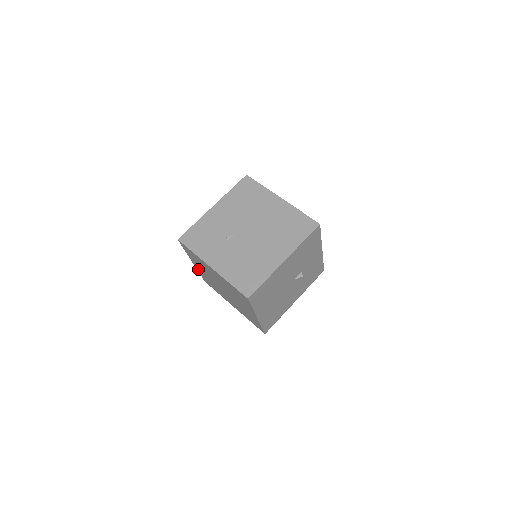
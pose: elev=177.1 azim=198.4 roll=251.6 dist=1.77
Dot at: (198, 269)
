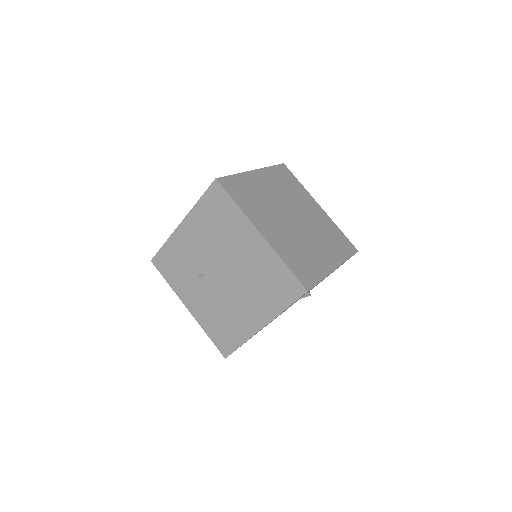
Dot at: occluded
